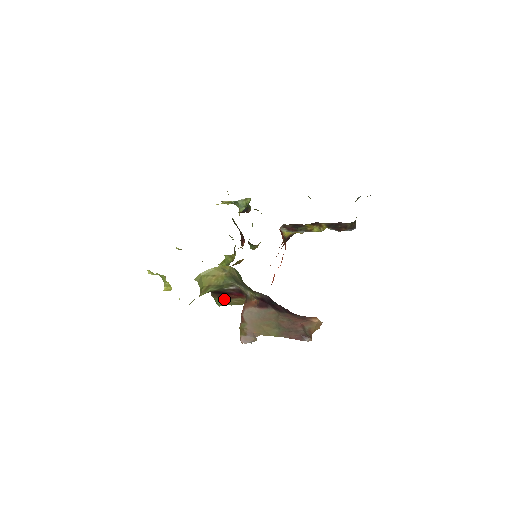
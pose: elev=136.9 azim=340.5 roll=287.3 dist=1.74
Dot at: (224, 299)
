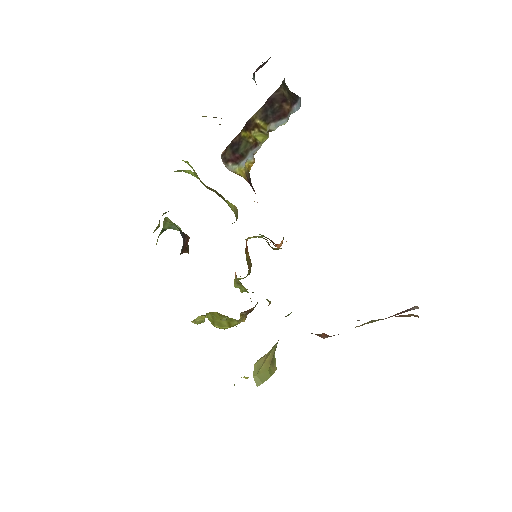
Dot at: occluded
